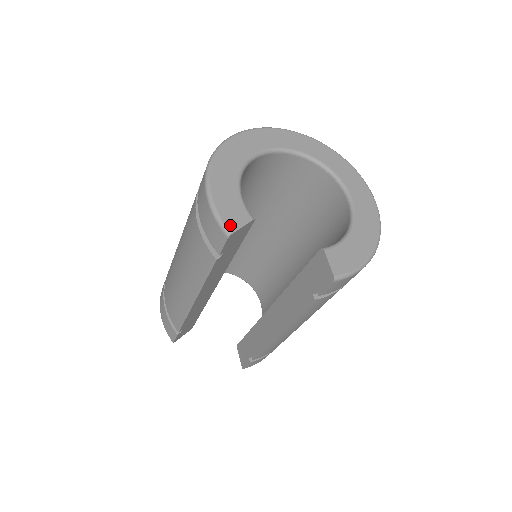
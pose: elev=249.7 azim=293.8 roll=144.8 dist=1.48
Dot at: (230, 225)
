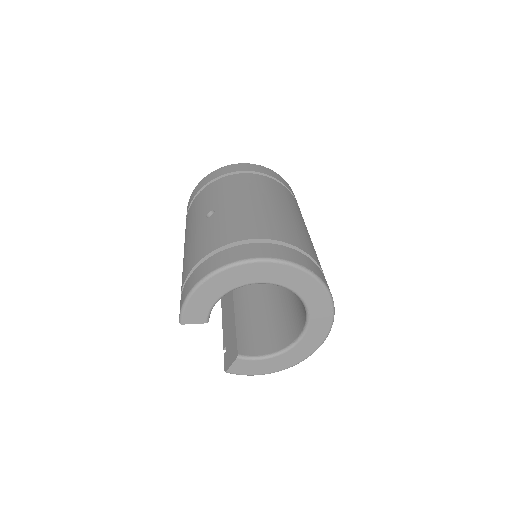
Dot at: (186, 319)
